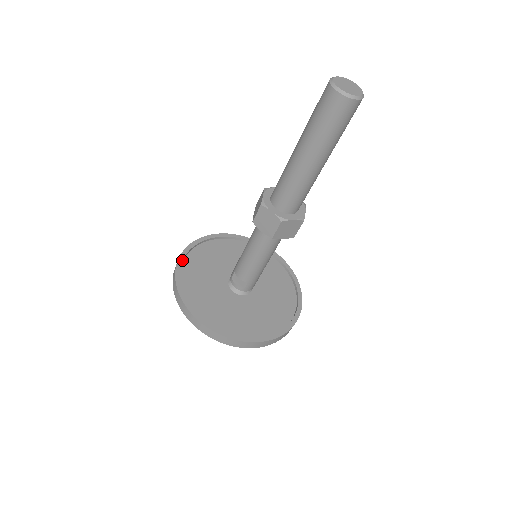
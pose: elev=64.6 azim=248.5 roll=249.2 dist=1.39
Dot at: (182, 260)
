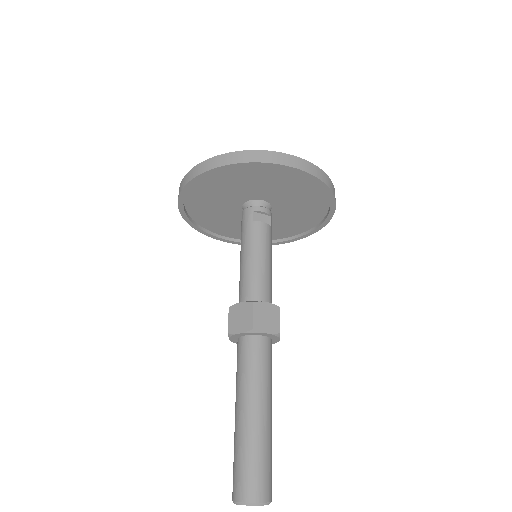
Dot at: (183, 210)
